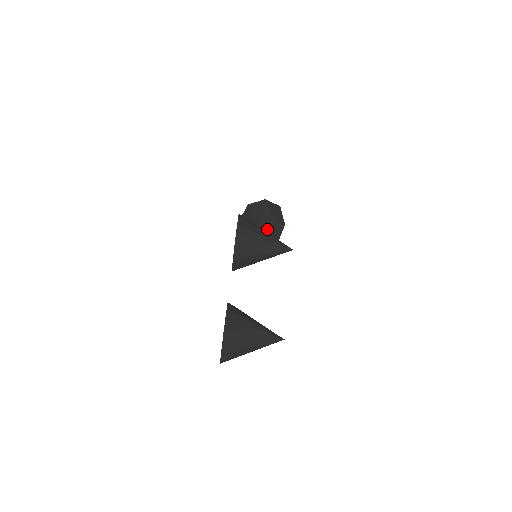
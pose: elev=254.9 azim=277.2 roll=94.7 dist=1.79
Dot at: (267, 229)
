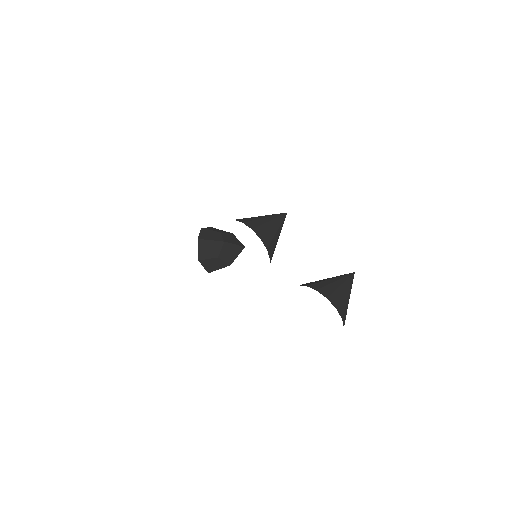
Dot at: (230, 243)
